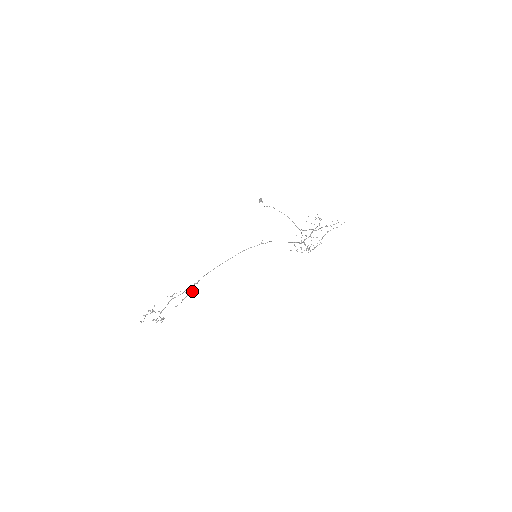
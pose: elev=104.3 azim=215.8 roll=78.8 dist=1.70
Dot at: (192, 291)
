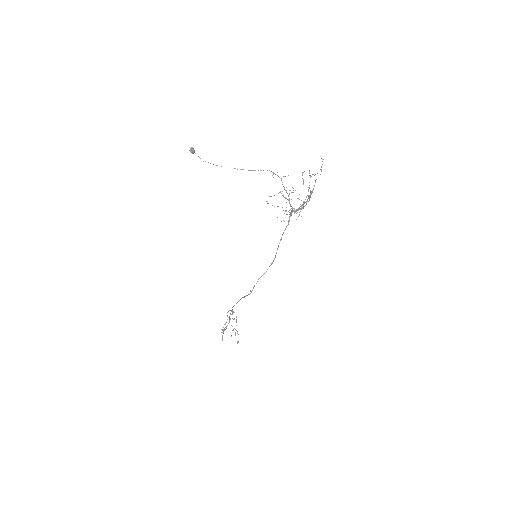
Dot at: (236, 316)
